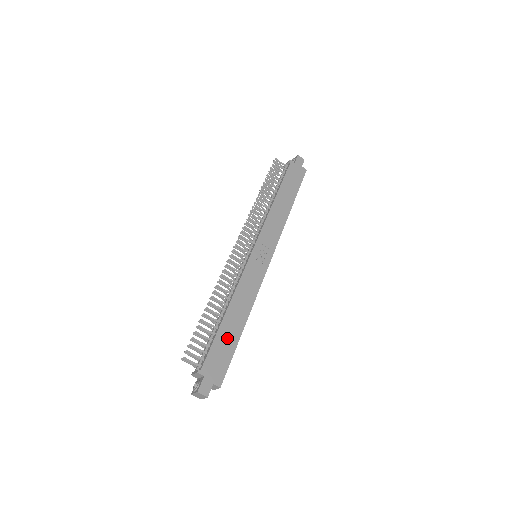
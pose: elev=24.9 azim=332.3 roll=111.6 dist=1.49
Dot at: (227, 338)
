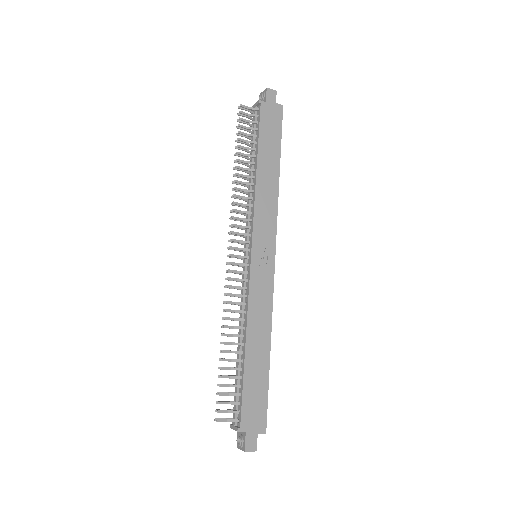
Dot at: (256, 377)
